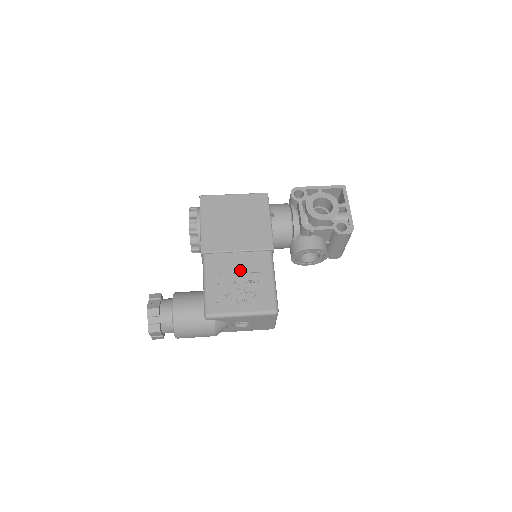
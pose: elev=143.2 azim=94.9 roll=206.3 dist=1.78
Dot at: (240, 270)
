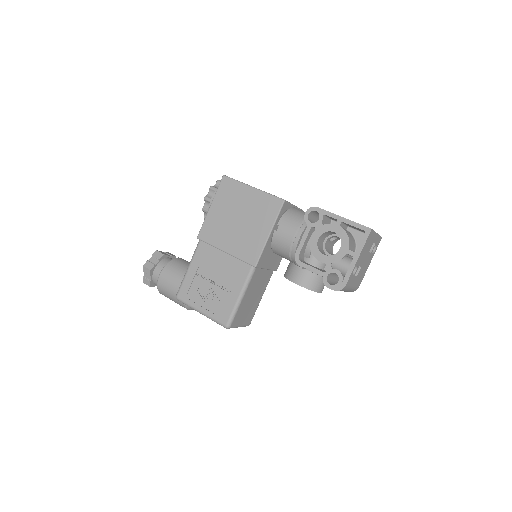
Dot at: (218, 272)
